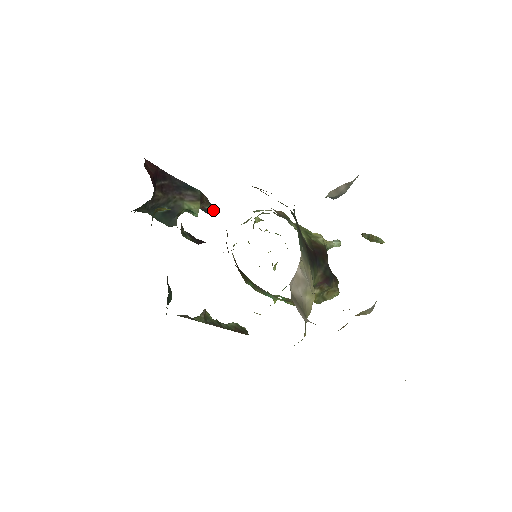
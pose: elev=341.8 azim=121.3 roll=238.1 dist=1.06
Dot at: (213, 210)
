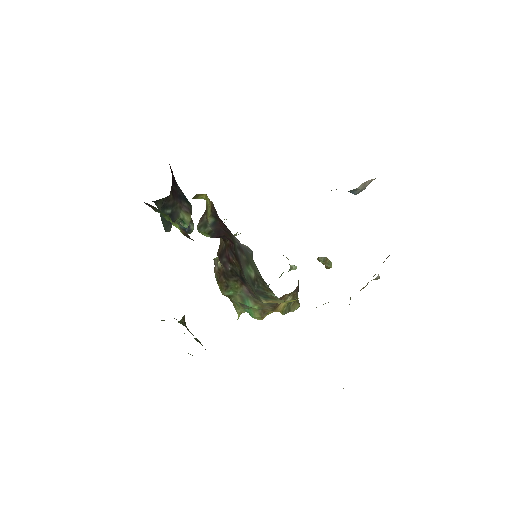
Dot at: (193, 228)
